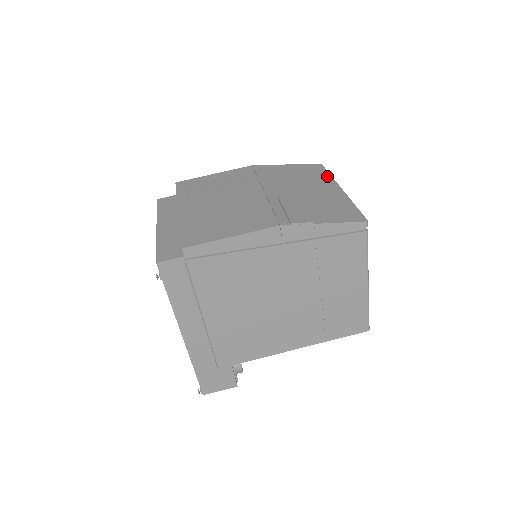
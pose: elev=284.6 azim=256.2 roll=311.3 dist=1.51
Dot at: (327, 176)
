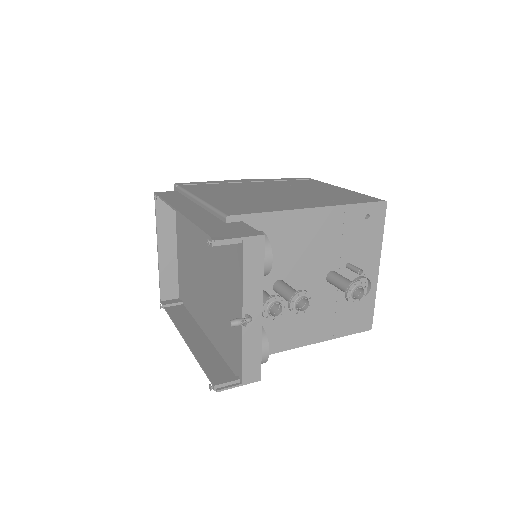
Dot at: occluded
